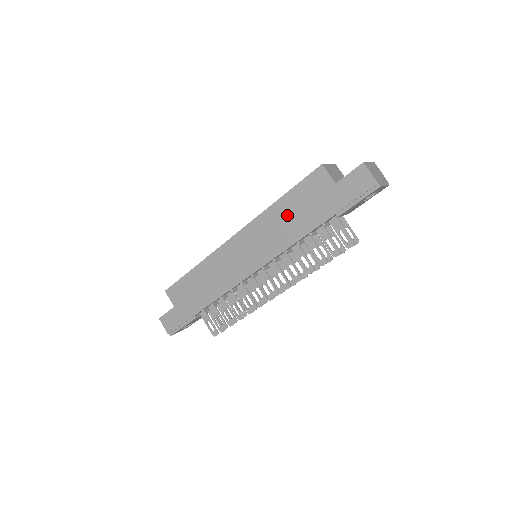
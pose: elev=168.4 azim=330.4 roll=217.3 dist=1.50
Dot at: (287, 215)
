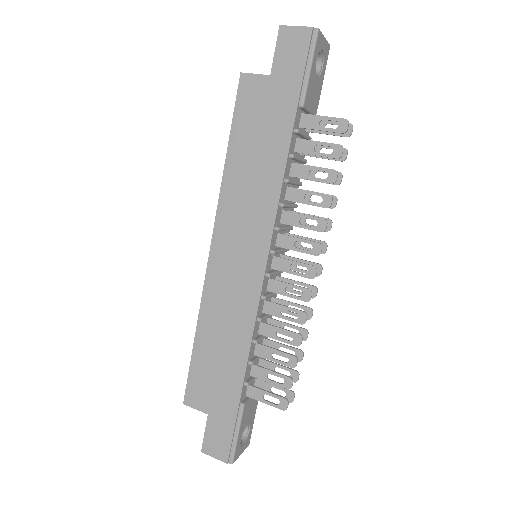
Dot at: (248, 162)
